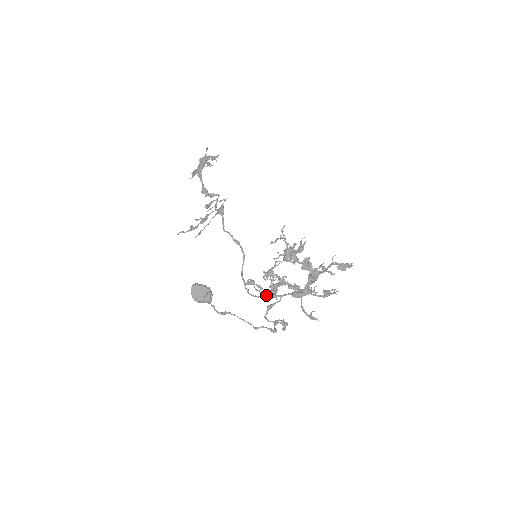
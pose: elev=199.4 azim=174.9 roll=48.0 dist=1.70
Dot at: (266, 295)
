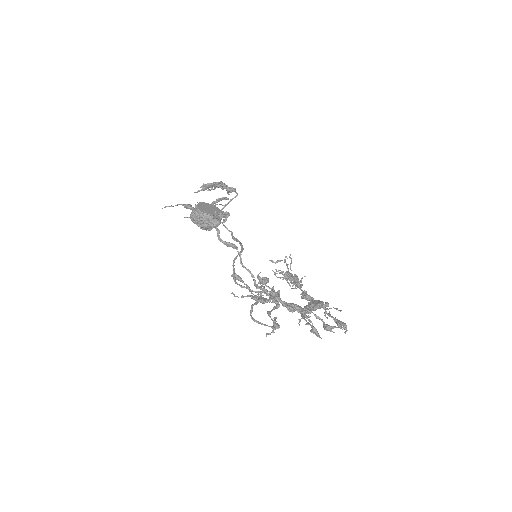
Dot at: occluded
